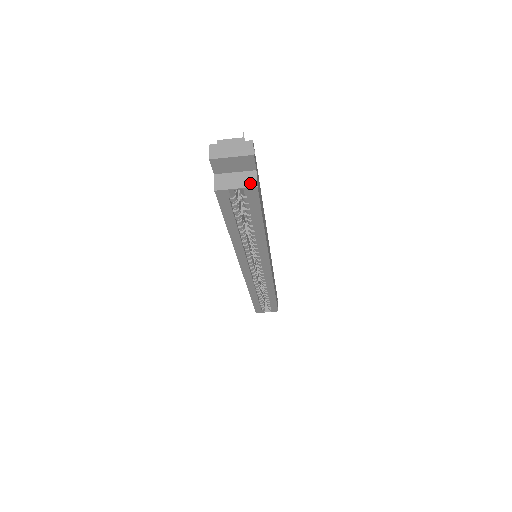
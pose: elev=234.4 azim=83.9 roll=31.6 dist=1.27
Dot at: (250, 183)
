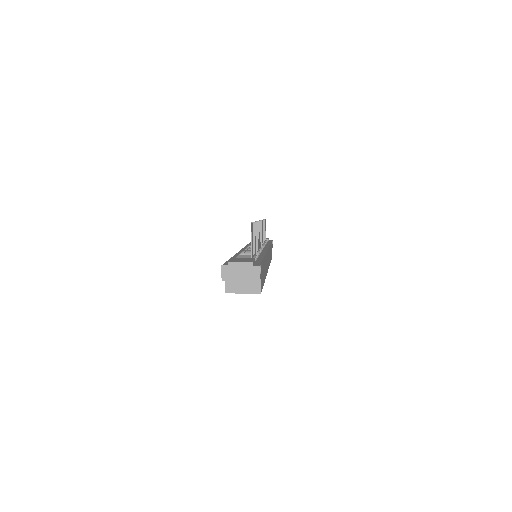
Dot at: (255, 290)
